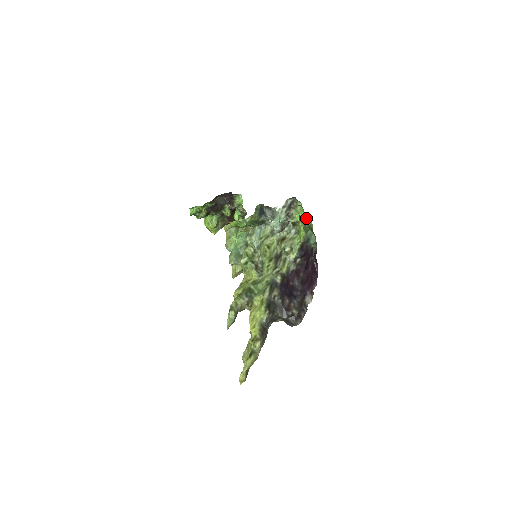
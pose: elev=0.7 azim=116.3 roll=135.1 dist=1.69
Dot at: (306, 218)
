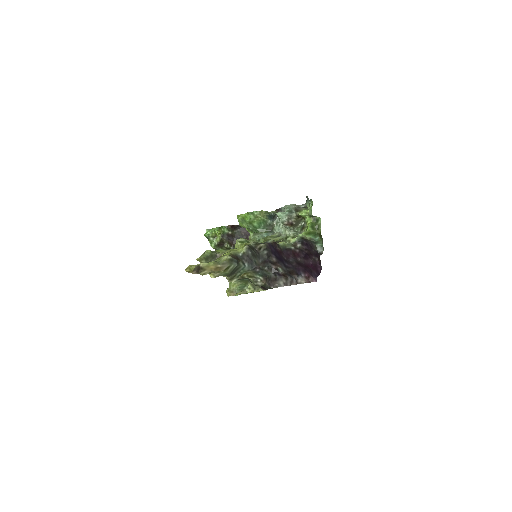
Dot at: (315, 217)
